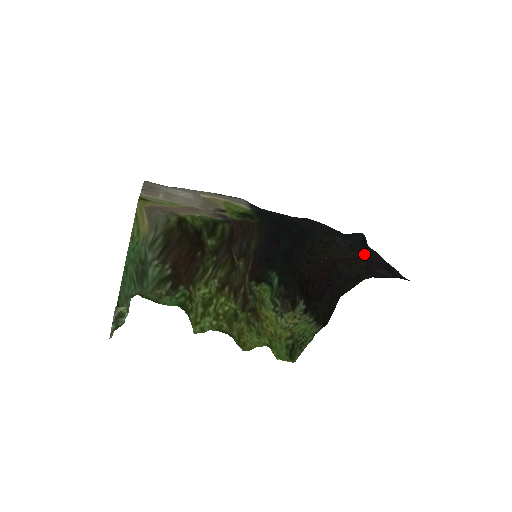
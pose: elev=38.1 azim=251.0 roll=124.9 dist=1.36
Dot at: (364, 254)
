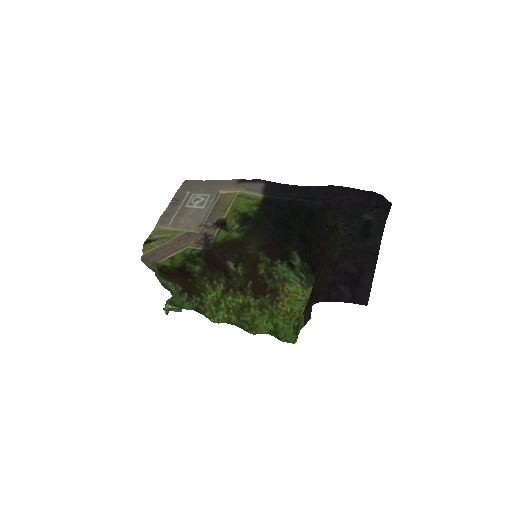
Dot at: (339, 261)
